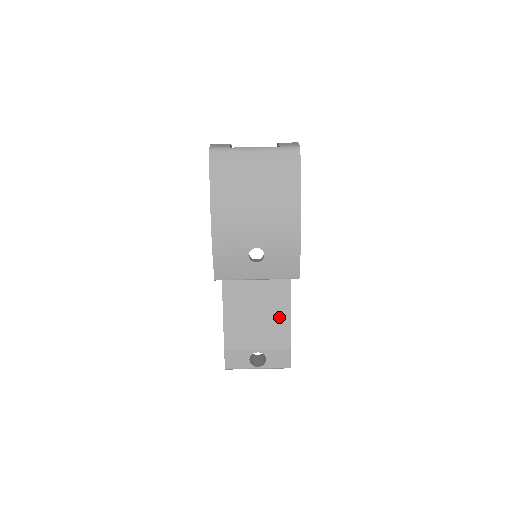
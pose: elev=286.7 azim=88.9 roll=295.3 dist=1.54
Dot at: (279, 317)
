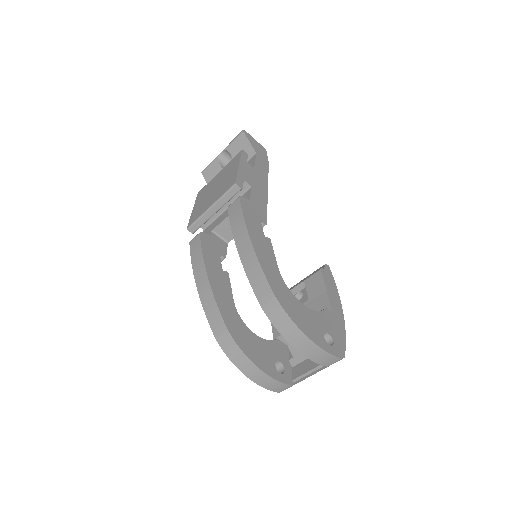
Dot at: occluded
